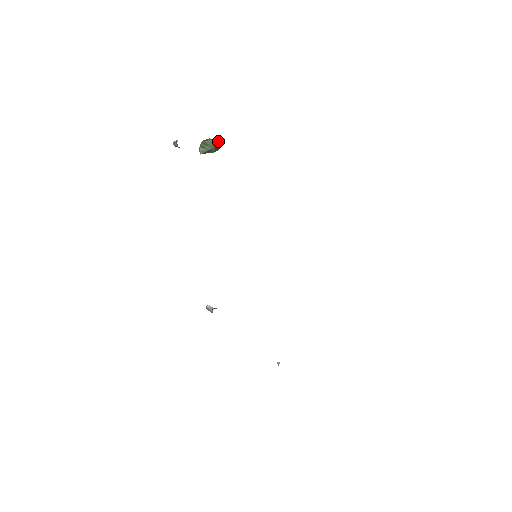
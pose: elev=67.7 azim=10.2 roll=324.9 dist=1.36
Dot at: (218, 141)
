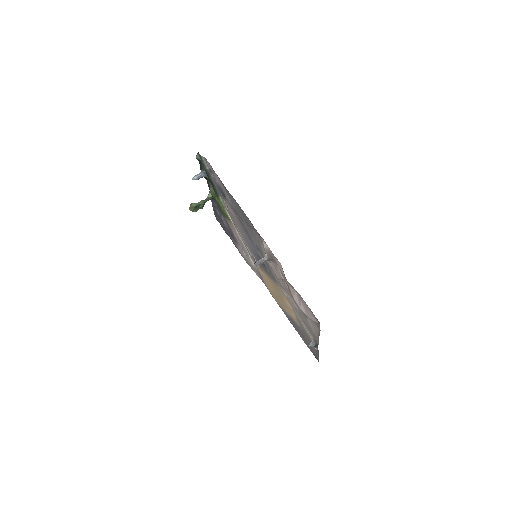
Dot at: (205, 199)
